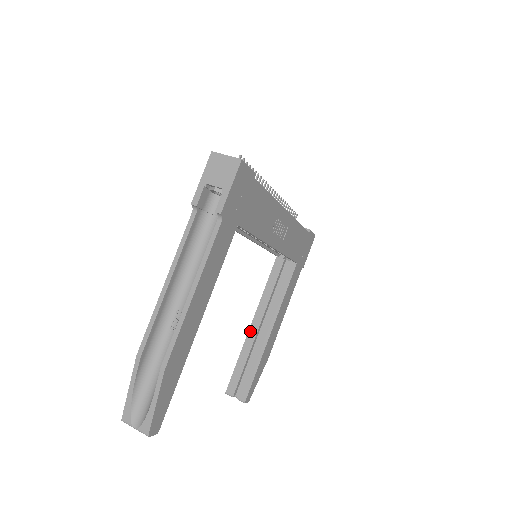
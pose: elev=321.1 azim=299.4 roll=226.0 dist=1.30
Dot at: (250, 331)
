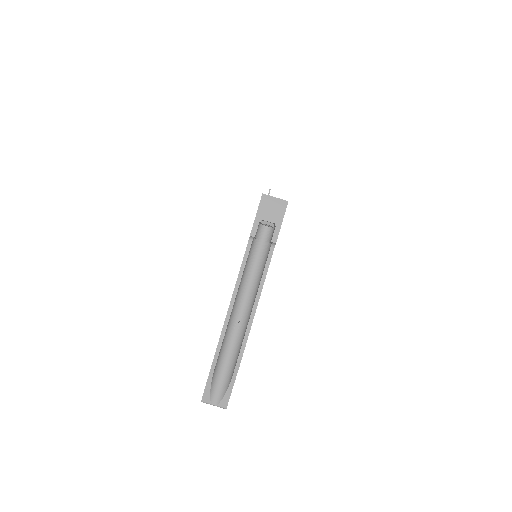
Dot at: occluded
